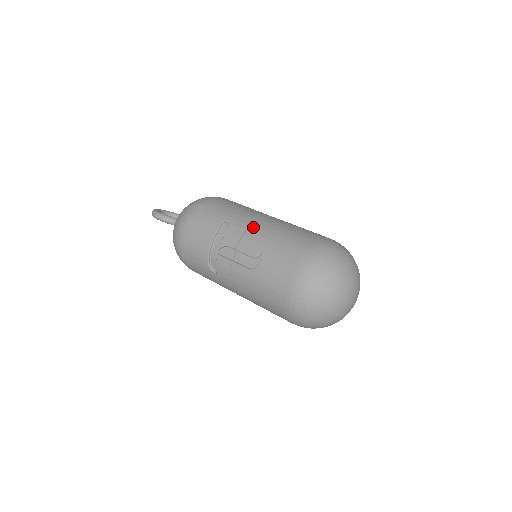
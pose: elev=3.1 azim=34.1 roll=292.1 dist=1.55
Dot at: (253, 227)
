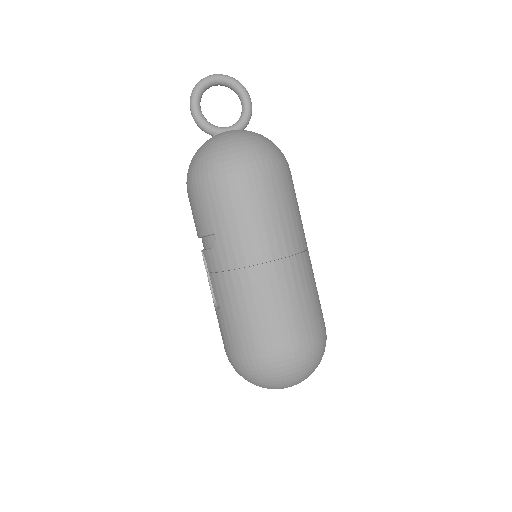
Dot at: (230, 275)
